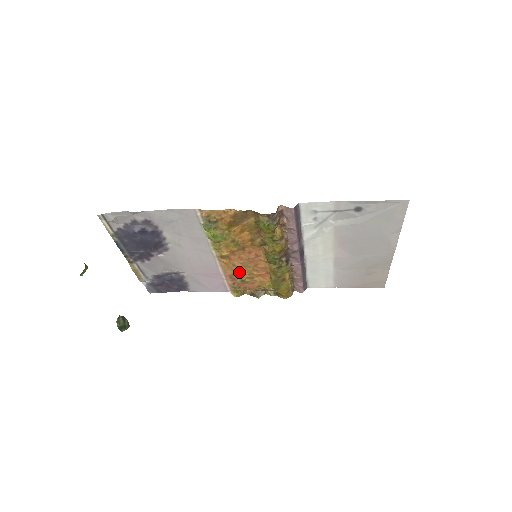
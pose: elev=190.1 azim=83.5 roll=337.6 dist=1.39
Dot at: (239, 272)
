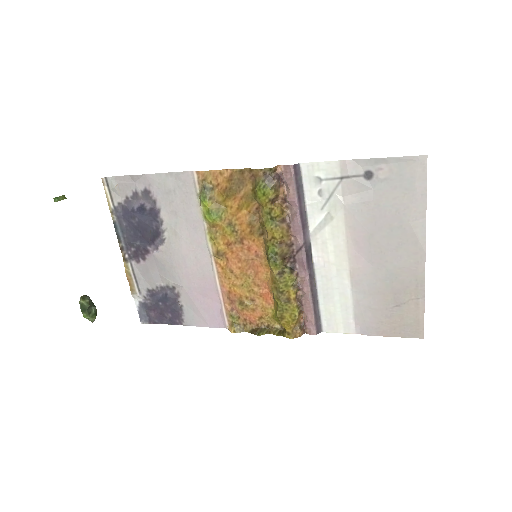
Dot at: (238, 286)
